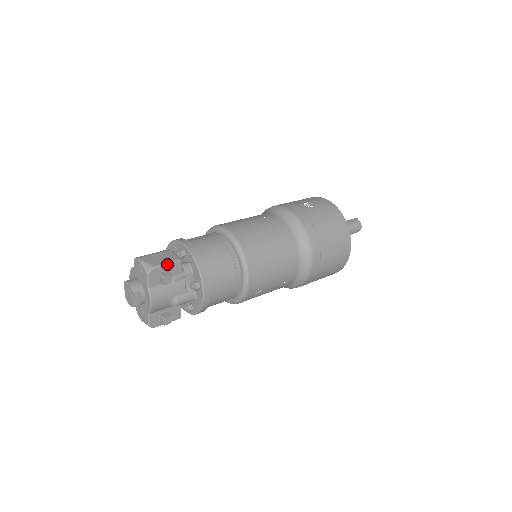
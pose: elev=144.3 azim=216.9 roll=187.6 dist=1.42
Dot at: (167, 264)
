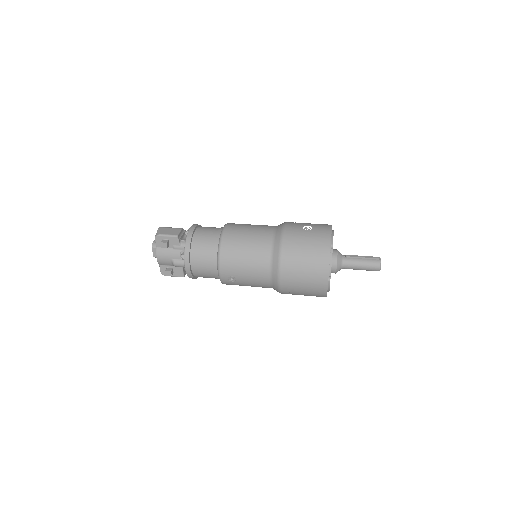
Dot at: (168, 235)
